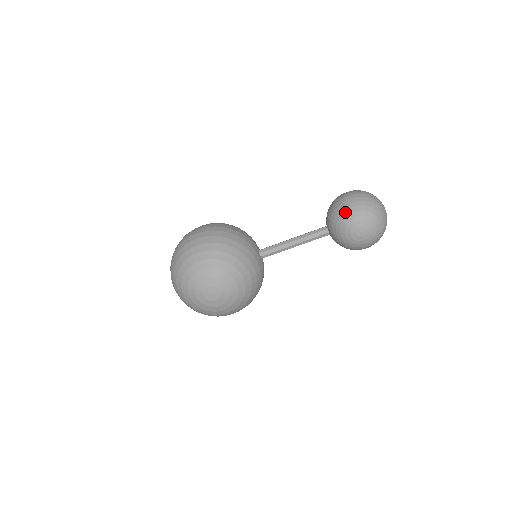
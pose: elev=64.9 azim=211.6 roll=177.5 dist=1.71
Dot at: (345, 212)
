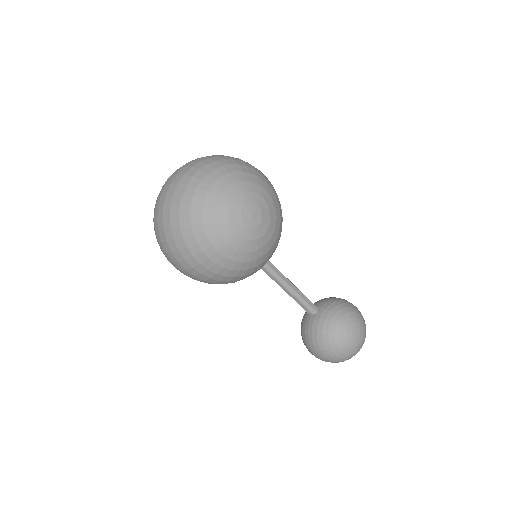
Dot at: (354, 308)
